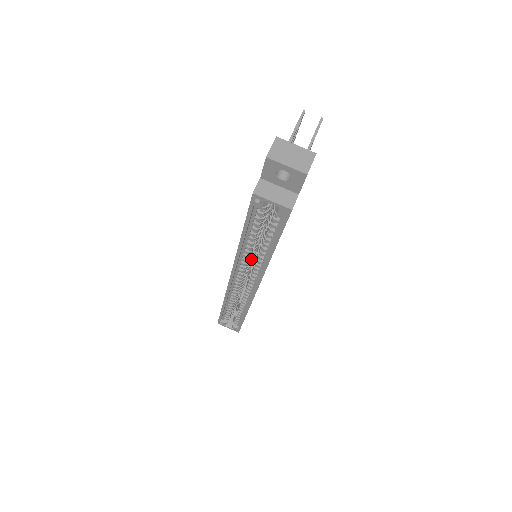
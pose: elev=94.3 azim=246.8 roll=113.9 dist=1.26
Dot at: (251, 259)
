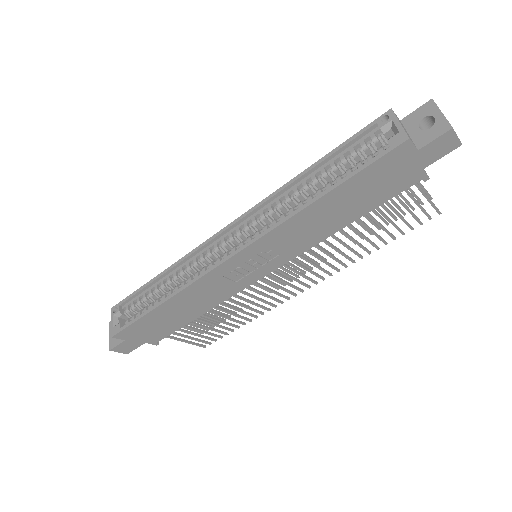
Dot at: occluded
